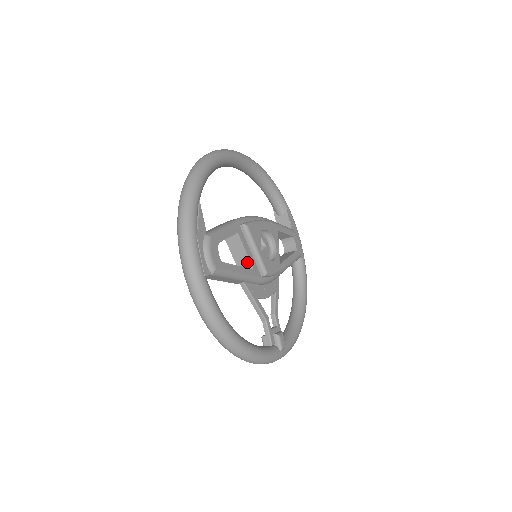
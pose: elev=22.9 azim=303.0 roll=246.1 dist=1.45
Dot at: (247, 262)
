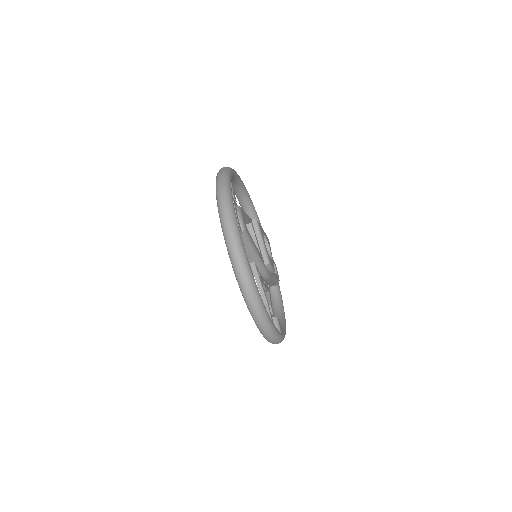
Dot at: occluded
